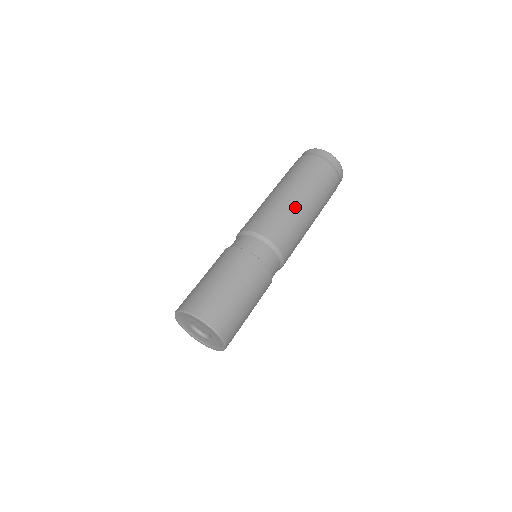
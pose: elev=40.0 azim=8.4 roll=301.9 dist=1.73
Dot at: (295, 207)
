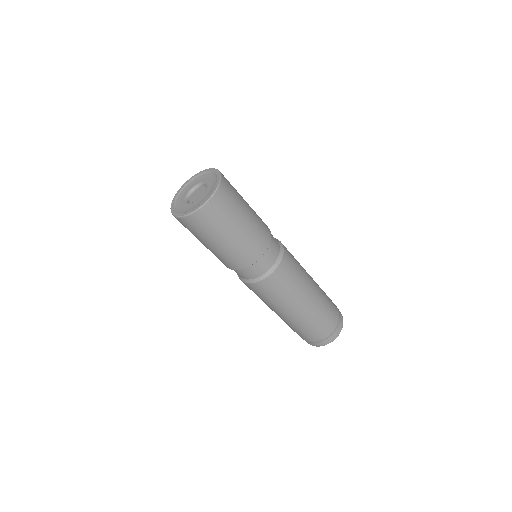
Dot at: (308, 280)
